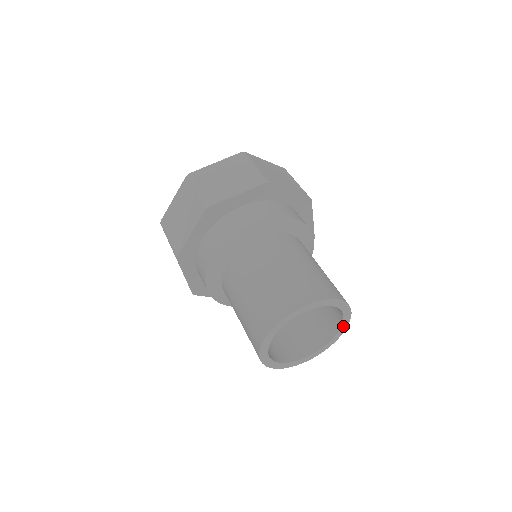
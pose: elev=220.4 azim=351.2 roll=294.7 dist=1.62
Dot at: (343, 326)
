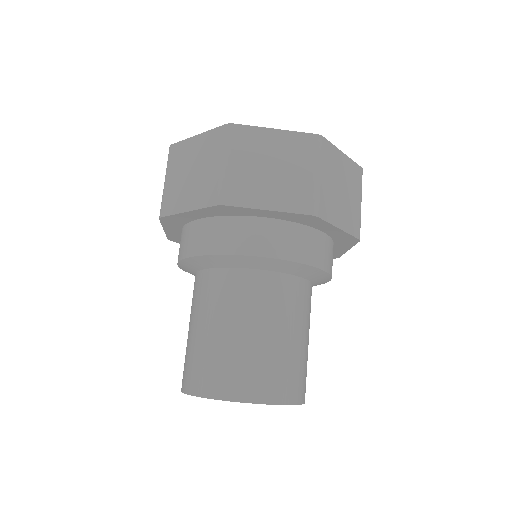
Dot at: occluded
